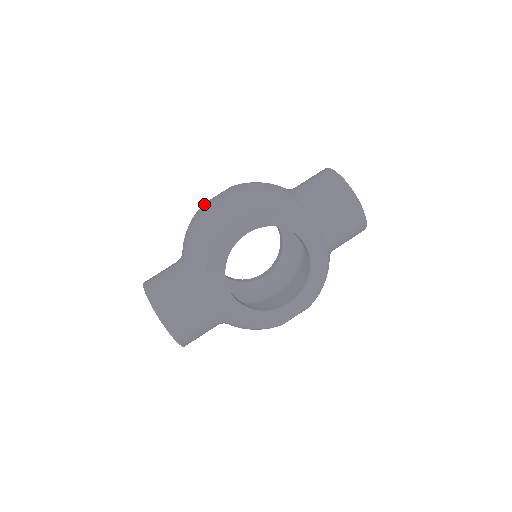
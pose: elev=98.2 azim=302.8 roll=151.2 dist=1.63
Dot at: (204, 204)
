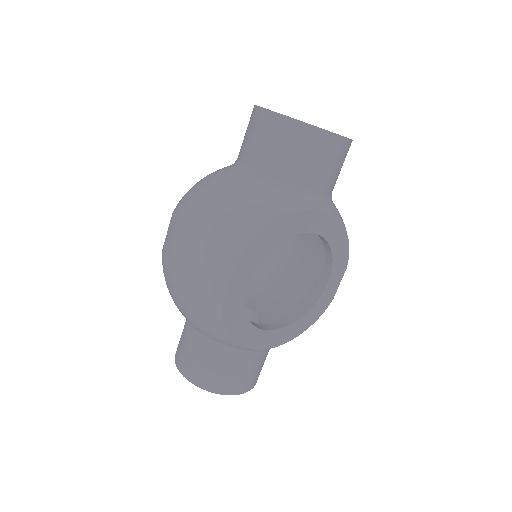
Dot at: (168, 270)
